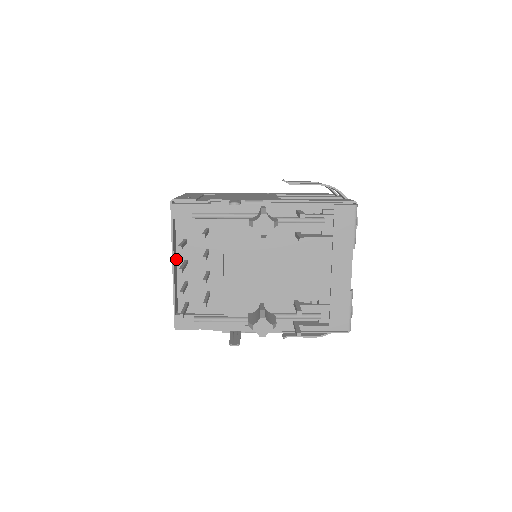
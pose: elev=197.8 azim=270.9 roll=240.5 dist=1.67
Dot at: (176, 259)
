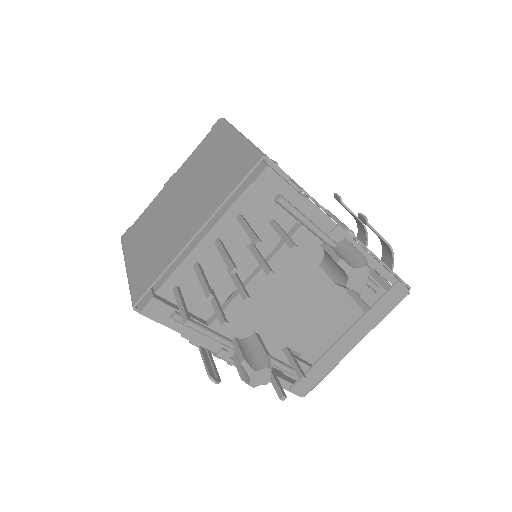
Dot at: (209, 230)
